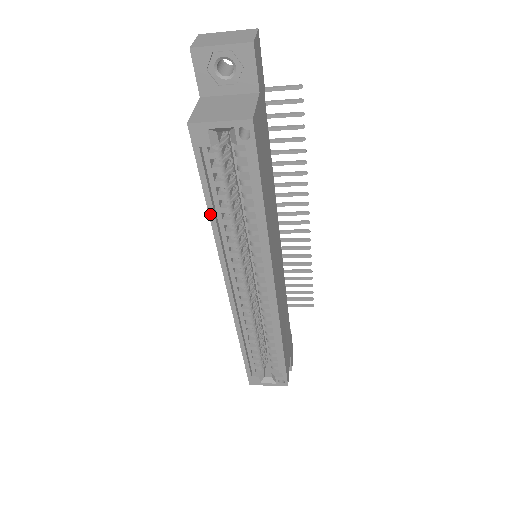
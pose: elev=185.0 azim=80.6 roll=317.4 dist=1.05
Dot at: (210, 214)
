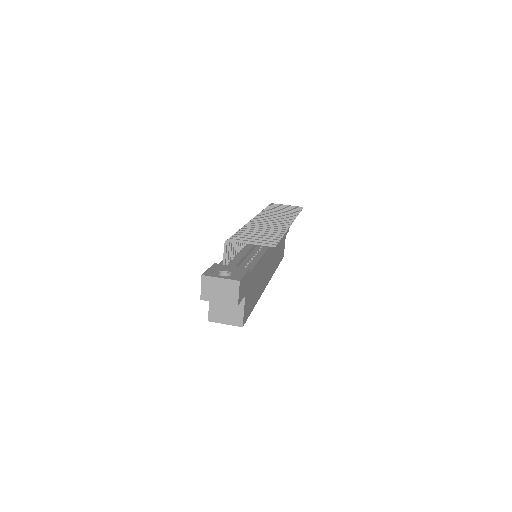
Dot at: occluded
